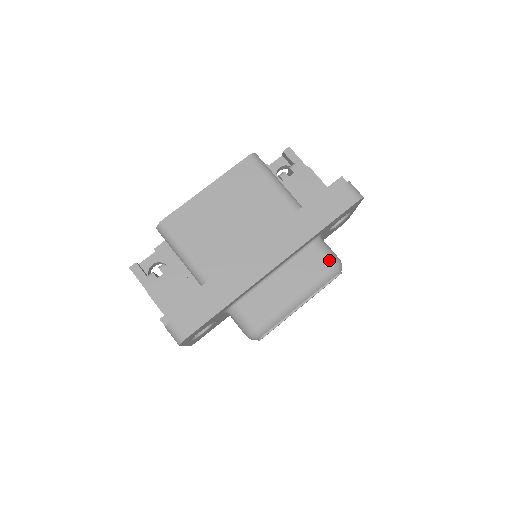
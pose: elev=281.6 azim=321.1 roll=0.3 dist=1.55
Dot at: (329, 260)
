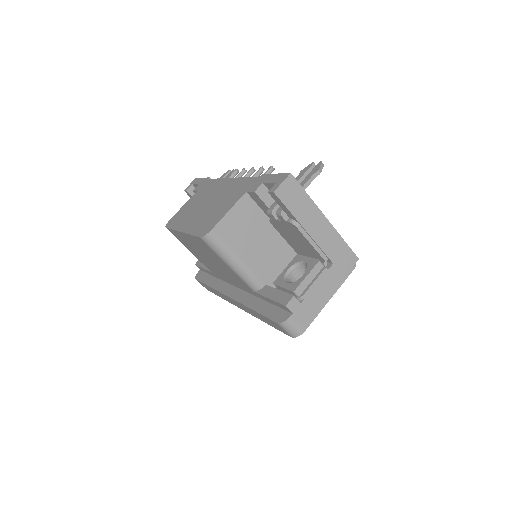
Dot at: occluded
